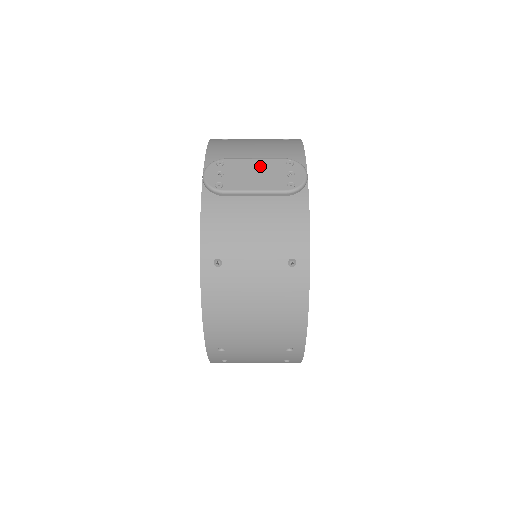
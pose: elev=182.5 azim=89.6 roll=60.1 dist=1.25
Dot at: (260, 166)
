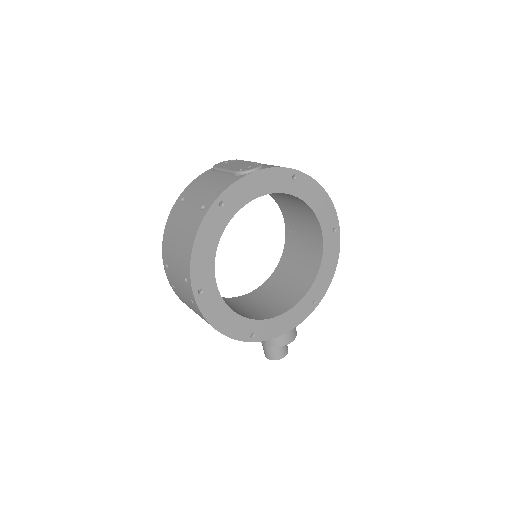
Dot at: (244, 163)
